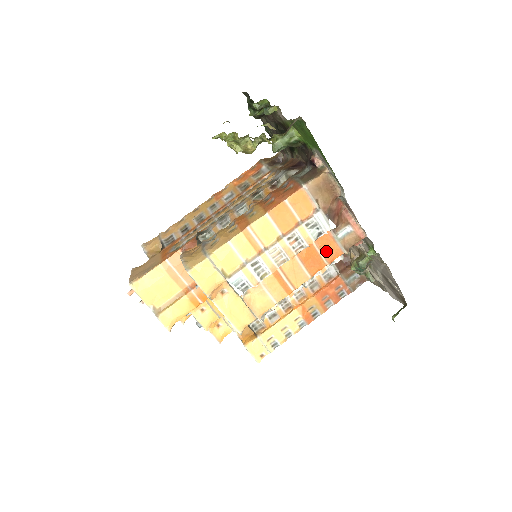
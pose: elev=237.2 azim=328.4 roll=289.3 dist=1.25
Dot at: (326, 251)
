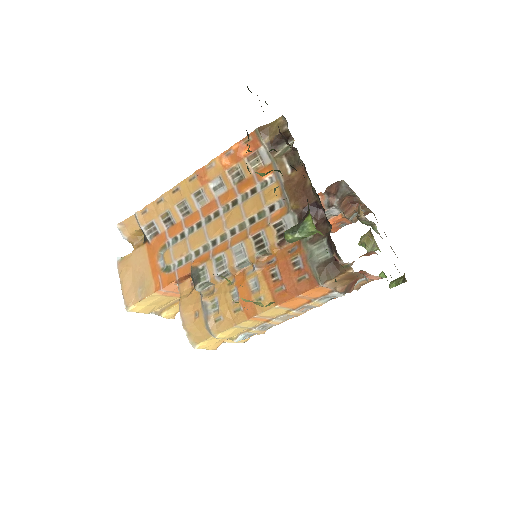
Dot at: occluded
